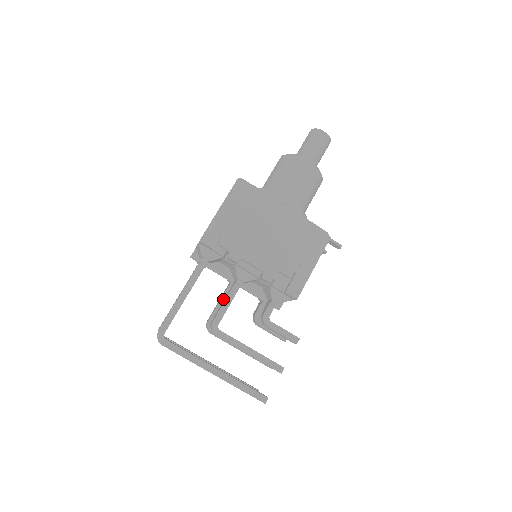
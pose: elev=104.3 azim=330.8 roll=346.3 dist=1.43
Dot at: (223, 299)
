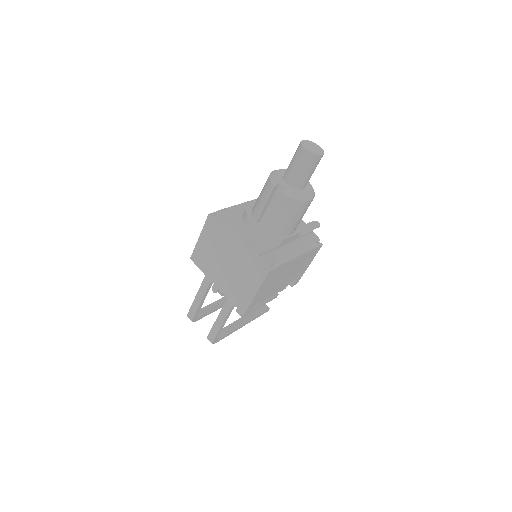
Dot at: occluded
